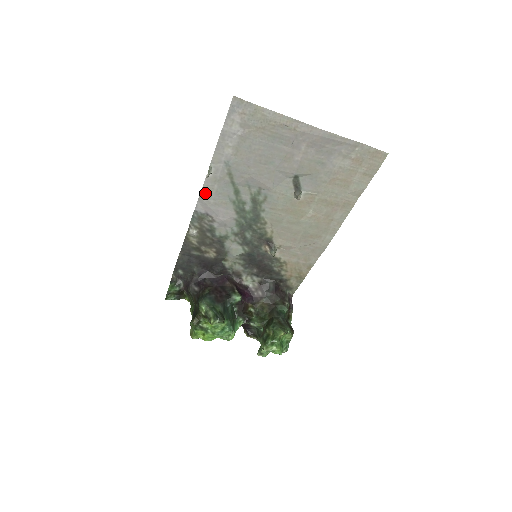
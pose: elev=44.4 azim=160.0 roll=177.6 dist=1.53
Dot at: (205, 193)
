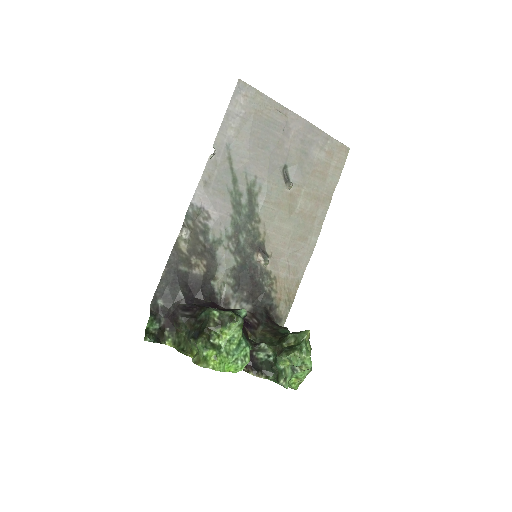
Dot at: (205, 179)
